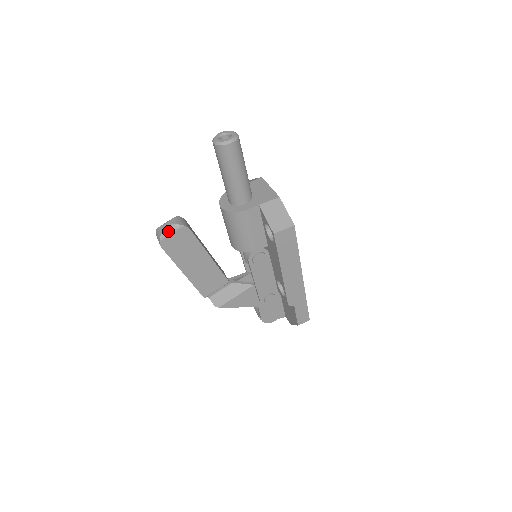
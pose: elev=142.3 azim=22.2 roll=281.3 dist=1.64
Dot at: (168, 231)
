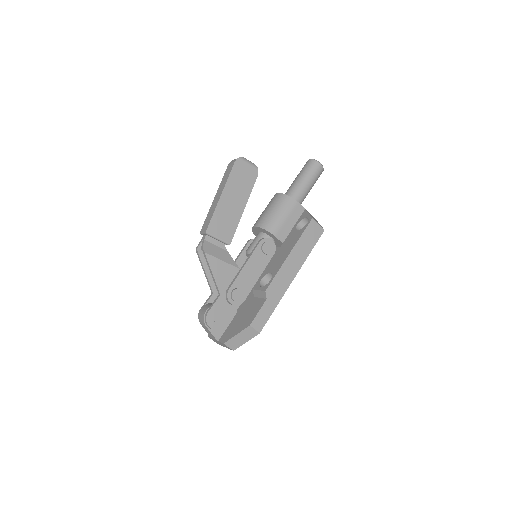
Dot at: (248, 160)
